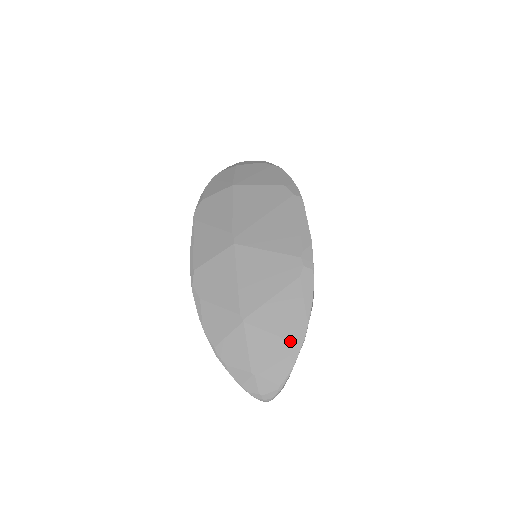
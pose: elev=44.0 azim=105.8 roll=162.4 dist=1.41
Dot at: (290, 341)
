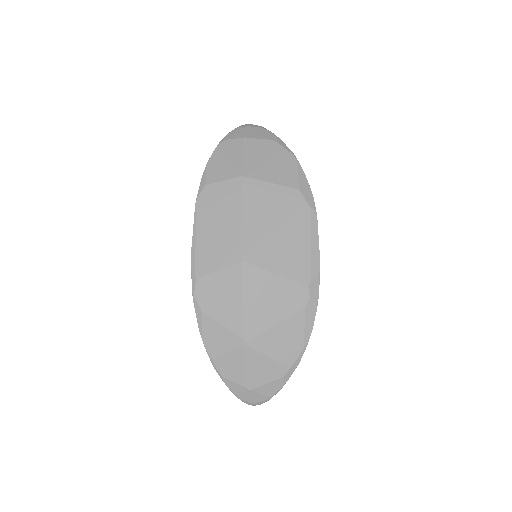
Dot at: (286, 366)
